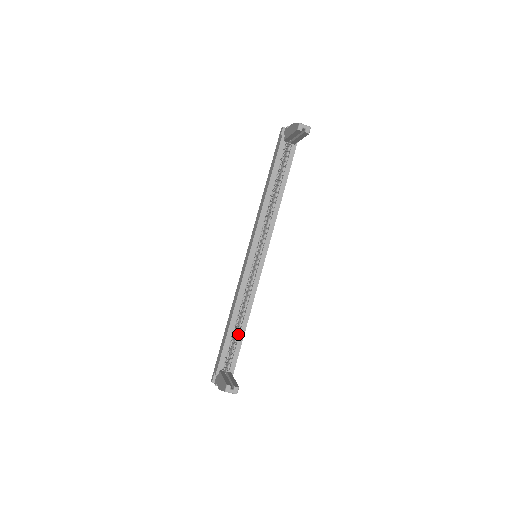
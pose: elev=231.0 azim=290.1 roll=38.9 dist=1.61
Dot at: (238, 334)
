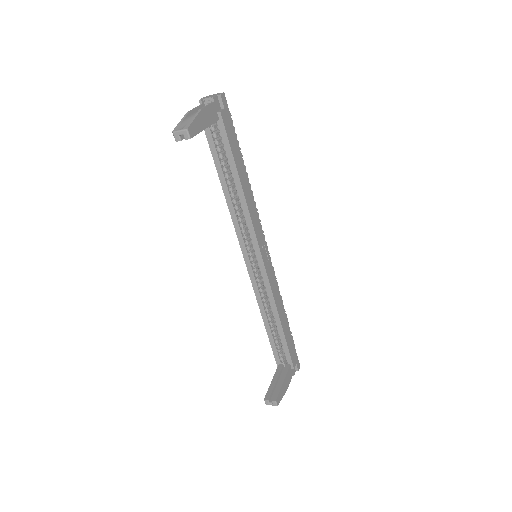
Dot at: (278, 332)
